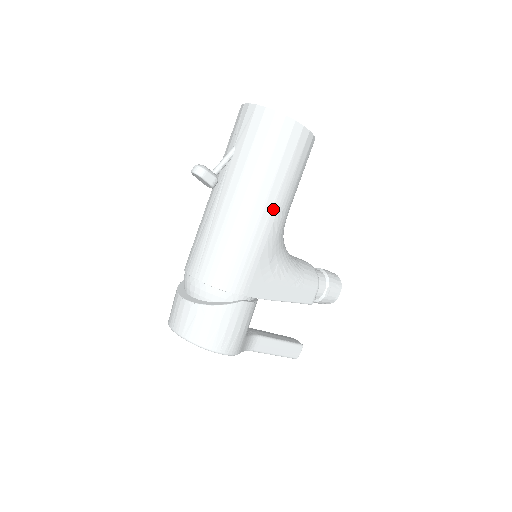
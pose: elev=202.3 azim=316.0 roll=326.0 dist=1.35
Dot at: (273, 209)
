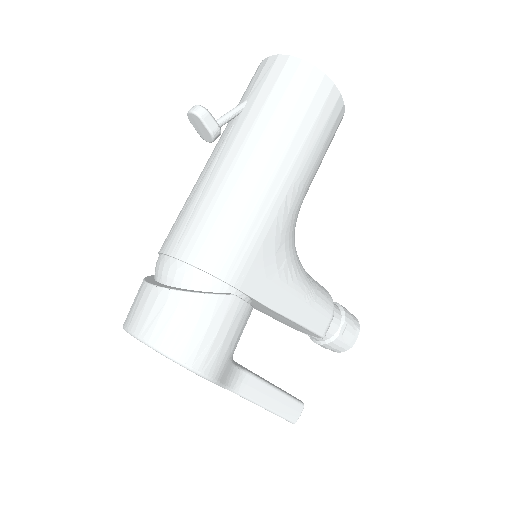
Dot at: (288, 176)
